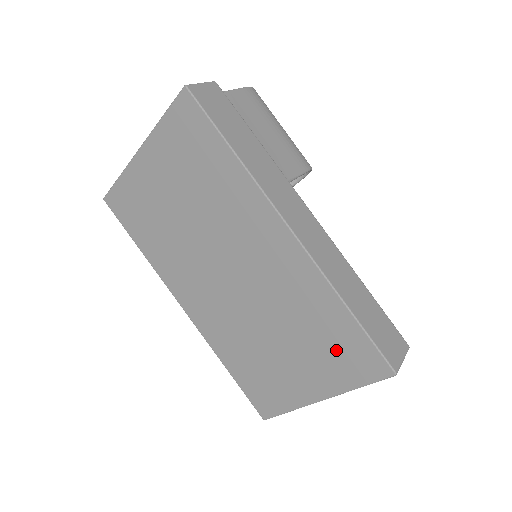
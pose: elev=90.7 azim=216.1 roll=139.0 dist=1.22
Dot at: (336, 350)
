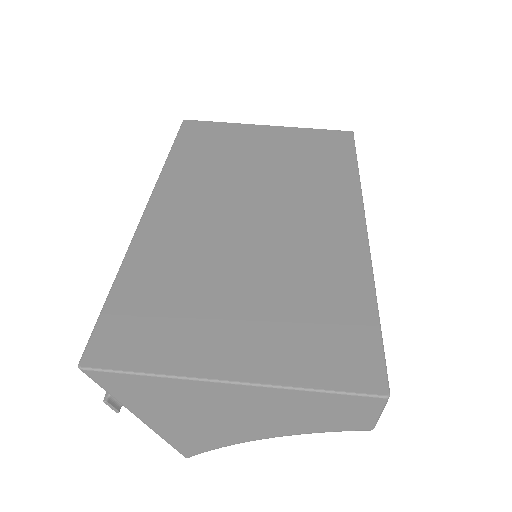
Dot at: (323, 332)
